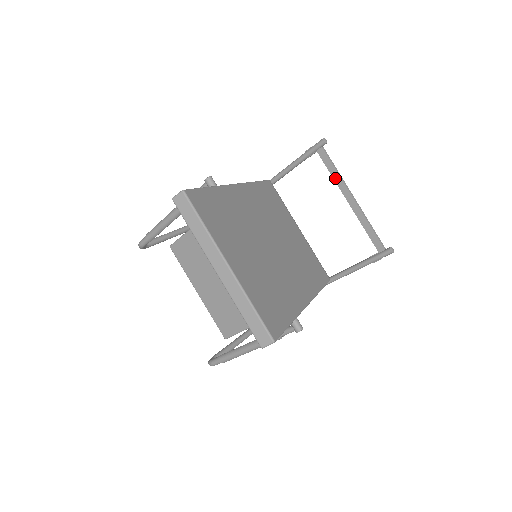
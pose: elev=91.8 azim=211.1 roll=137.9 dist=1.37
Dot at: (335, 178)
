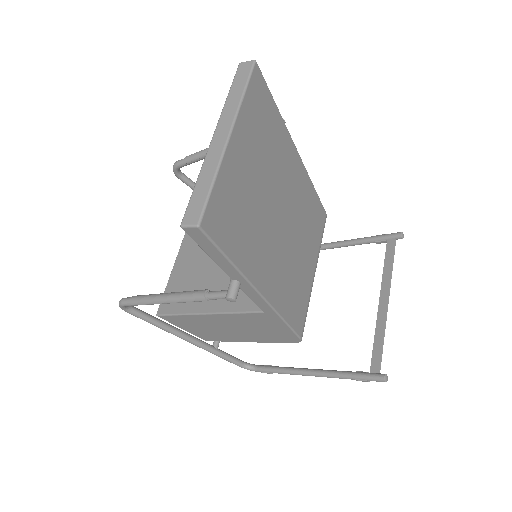
Dot at: (385, 273)
